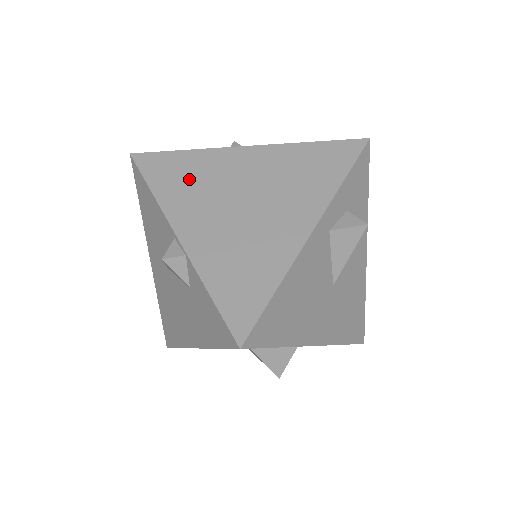
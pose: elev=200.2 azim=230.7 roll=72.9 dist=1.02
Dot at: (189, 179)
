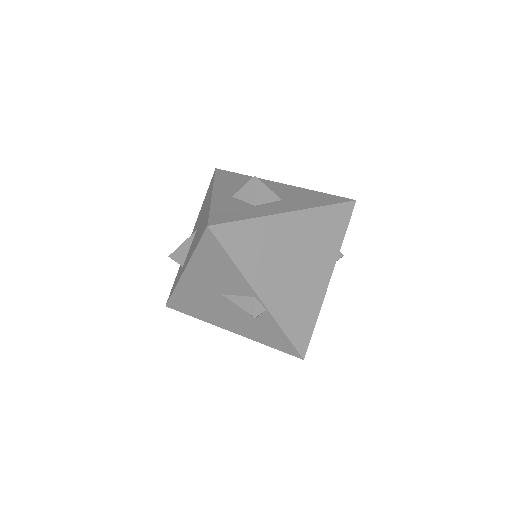
Dot at: (258, 248)
